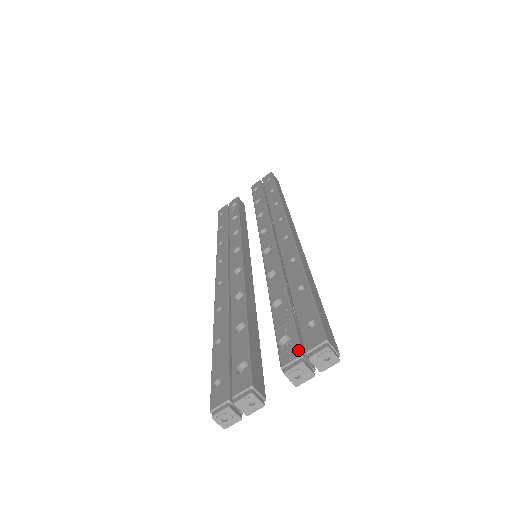
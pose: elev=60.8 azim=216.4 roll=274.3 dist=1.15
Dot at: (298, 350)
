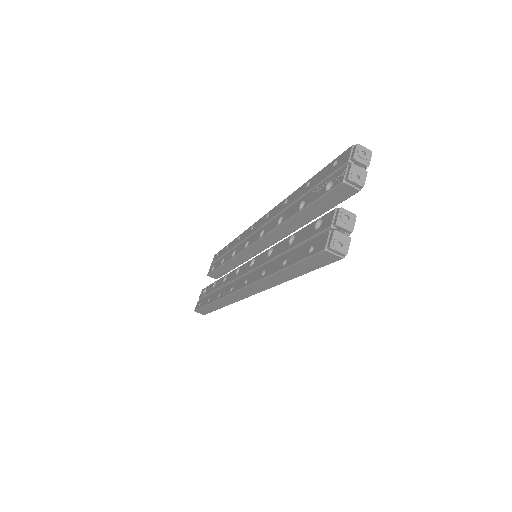
Dot at: (343, 168)
